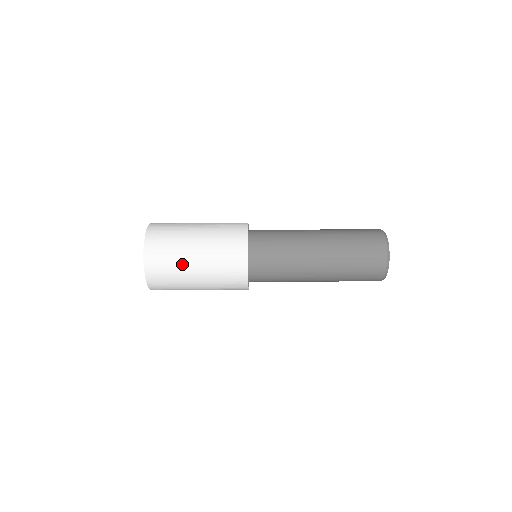
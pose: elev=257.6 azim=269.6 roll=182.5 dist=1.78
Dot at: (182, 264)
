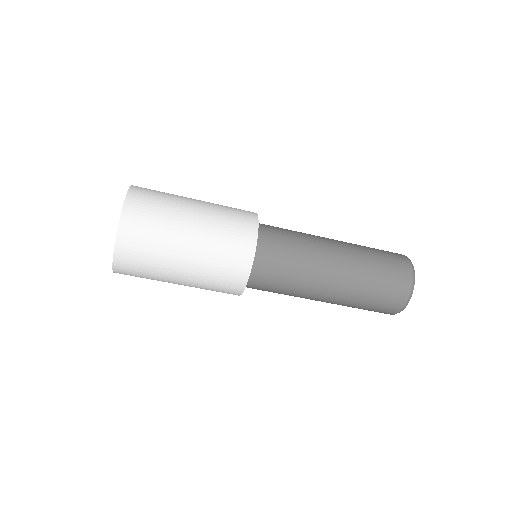
Dot at: (170, 238)
